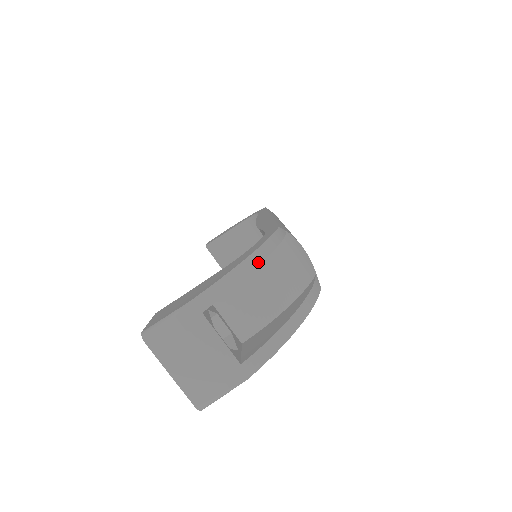
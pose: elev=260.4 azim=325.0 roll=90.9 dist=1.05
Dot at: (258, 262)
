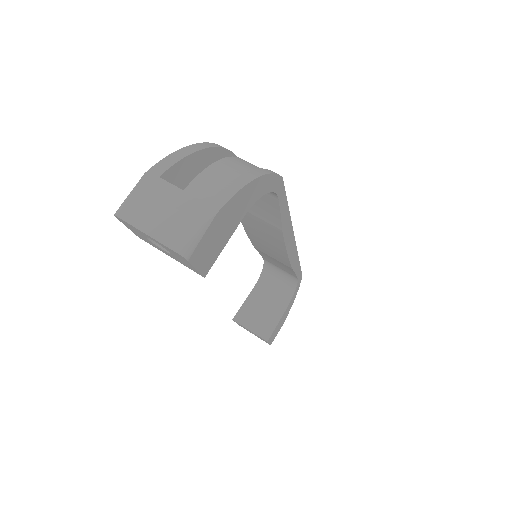
Dot at: (203, 147)
